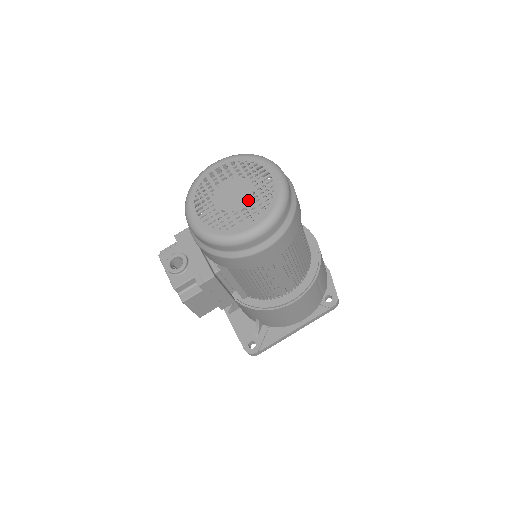
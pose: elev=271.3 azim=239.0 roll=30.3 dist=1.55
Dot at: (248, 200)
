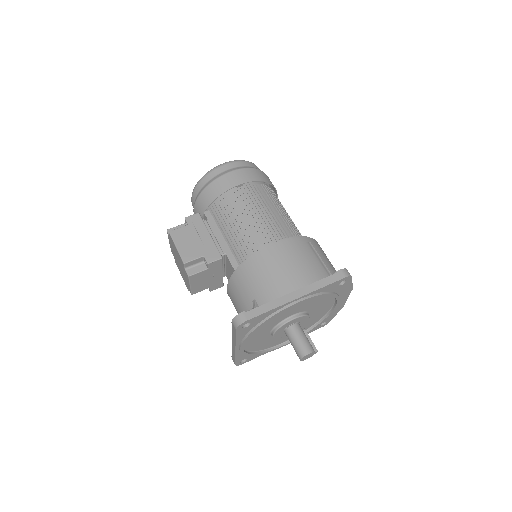
Dot at: occluded
